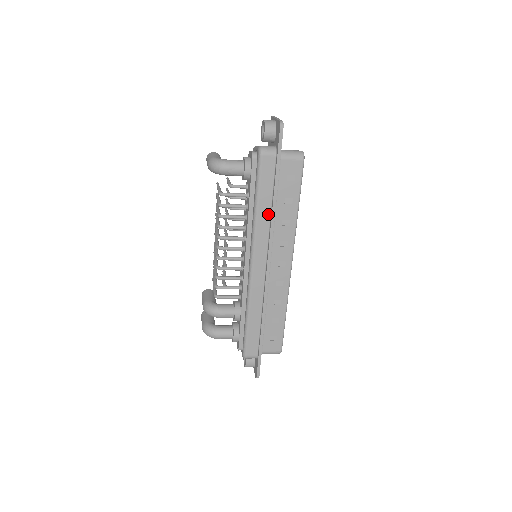
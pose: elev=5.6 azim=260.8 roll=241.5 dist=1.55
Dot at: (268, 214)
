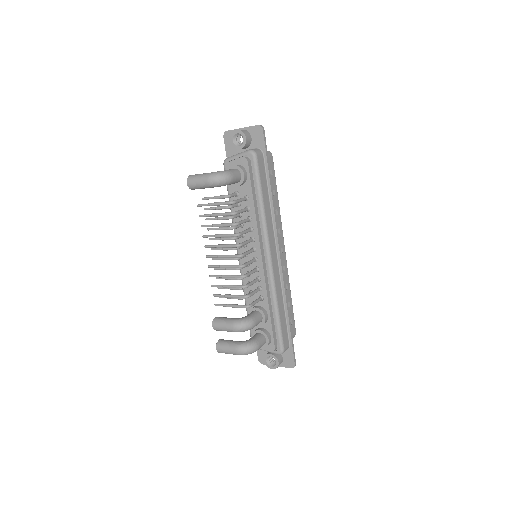
Dot at: (269, 207)
